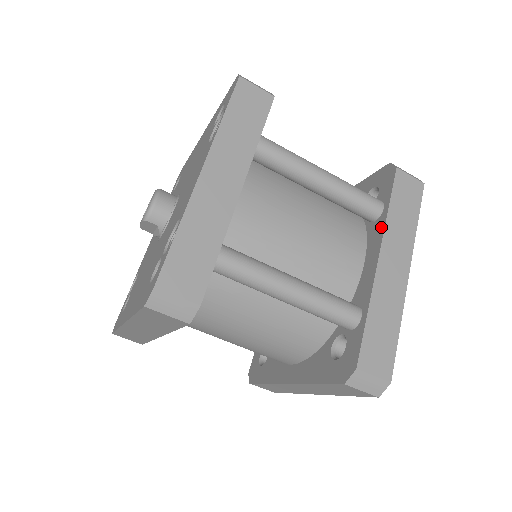
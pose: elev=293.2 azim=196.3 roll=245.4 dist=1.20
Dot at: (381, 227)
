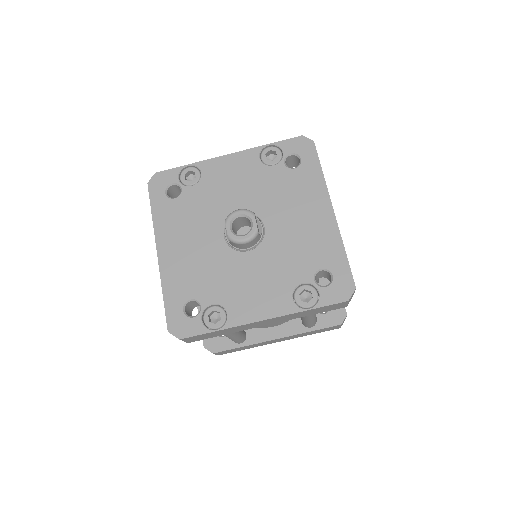
Dot at: (297, 331)
